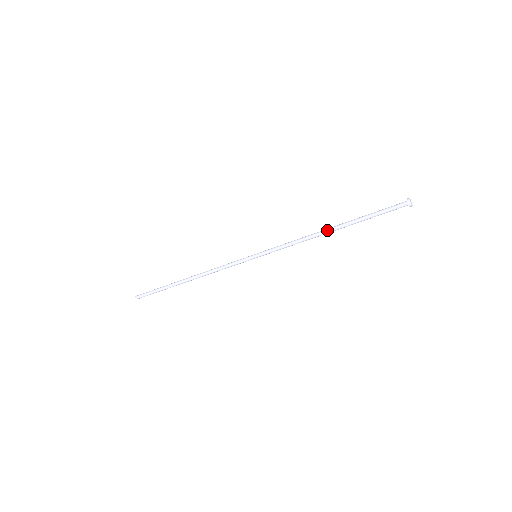
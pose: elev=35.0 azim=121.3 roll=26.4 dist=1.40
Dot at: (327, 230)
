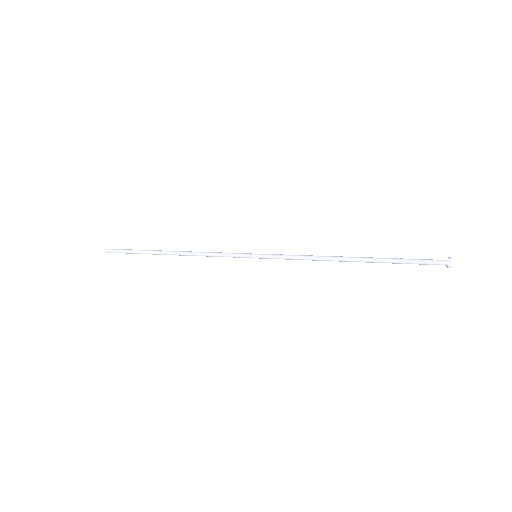
Dot at: (346, 259)
